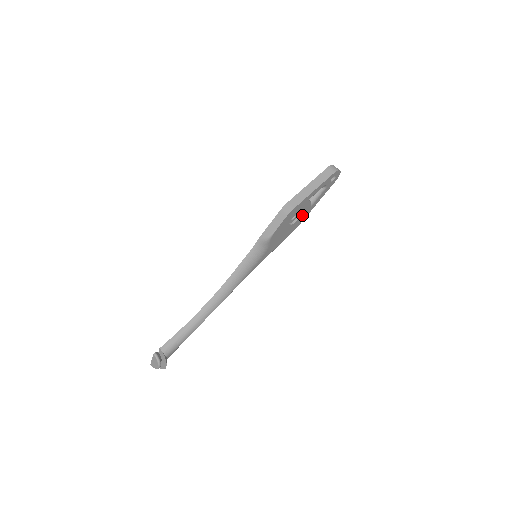
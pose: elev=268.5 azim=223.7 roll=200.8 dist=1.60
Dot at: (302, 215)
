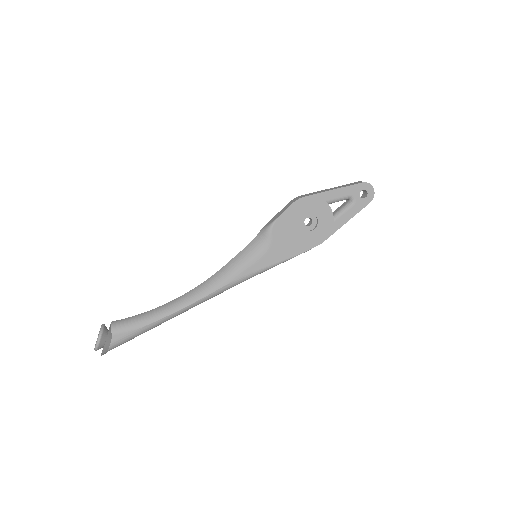
Dot at: (321, 227)
